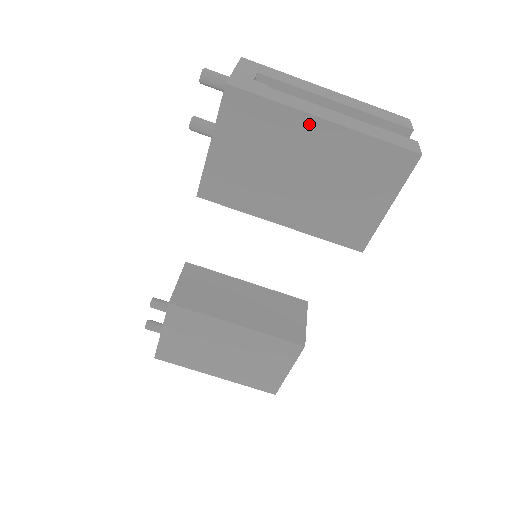
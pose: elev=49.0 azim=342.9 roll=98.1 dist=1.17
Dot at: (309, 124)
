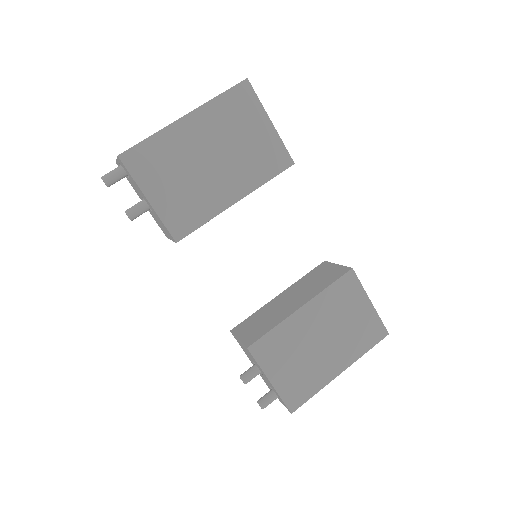
Dot at: (180, 127)
